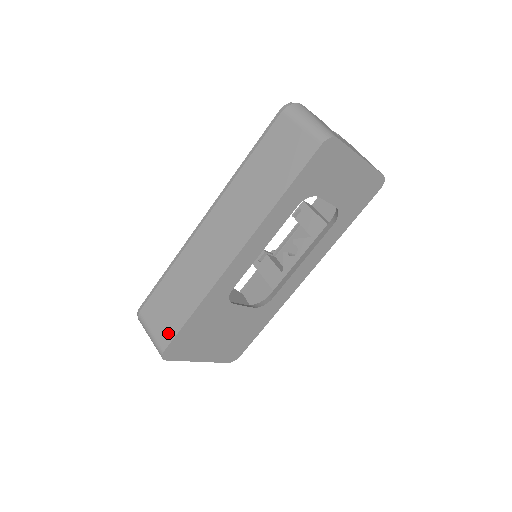
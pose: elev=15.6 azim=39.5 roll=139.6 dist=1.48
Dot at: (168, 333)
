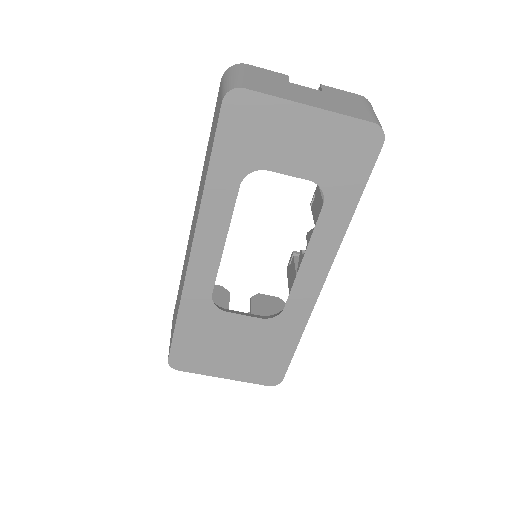
Dot at: occluded
